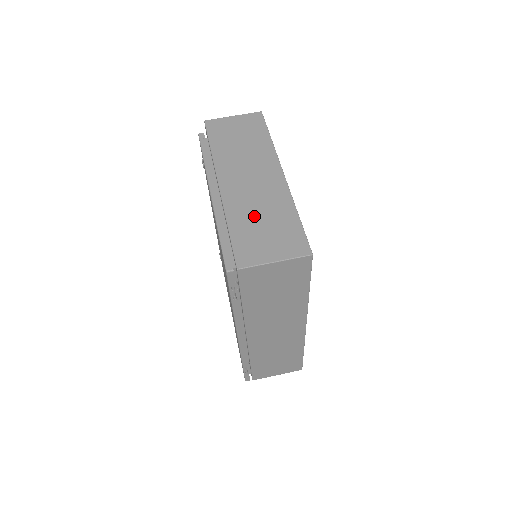
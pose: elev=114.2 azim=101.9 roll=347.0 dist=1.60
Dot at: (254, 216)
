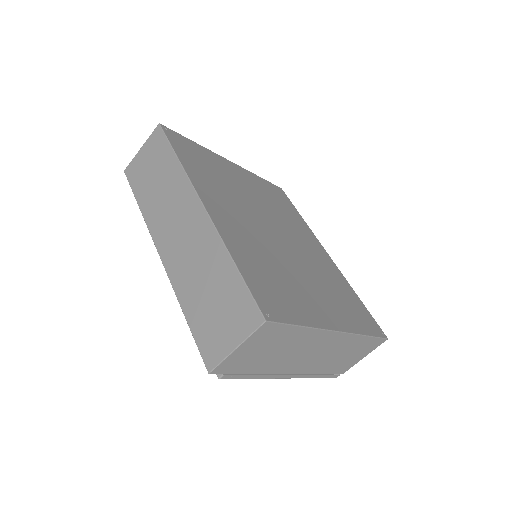
Dot at: (335, 360)
